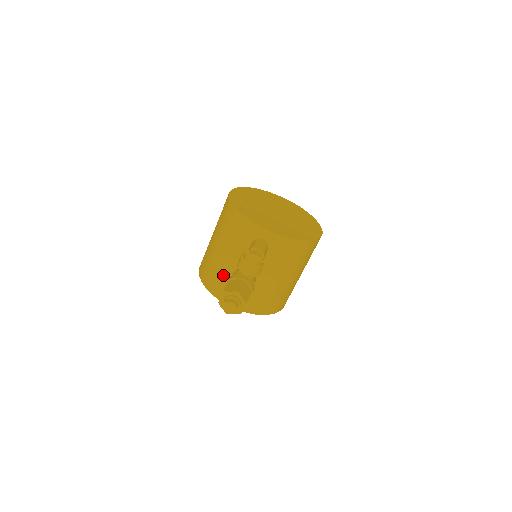
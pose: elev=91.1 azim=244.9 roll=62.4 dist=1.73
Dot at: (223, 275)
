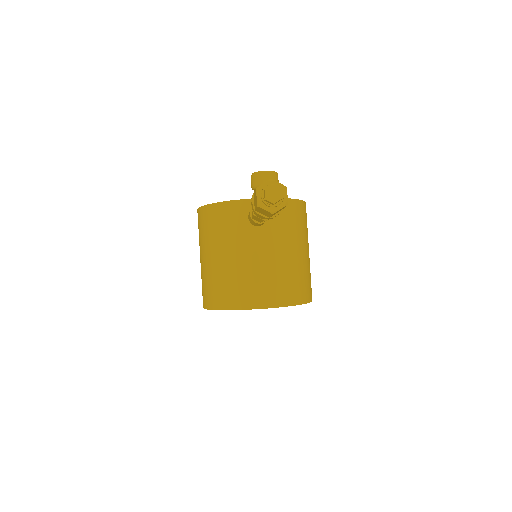
Dot at: (235, 278)
